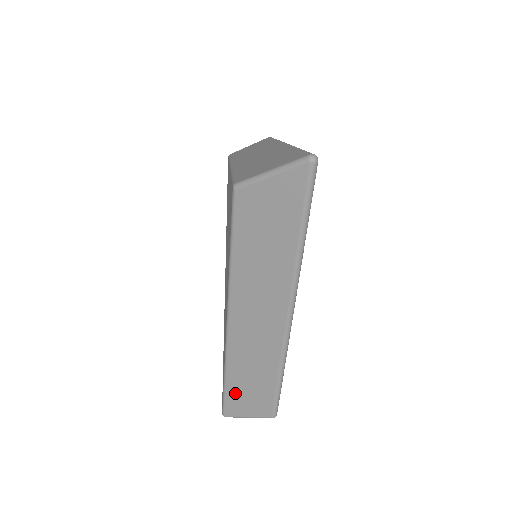
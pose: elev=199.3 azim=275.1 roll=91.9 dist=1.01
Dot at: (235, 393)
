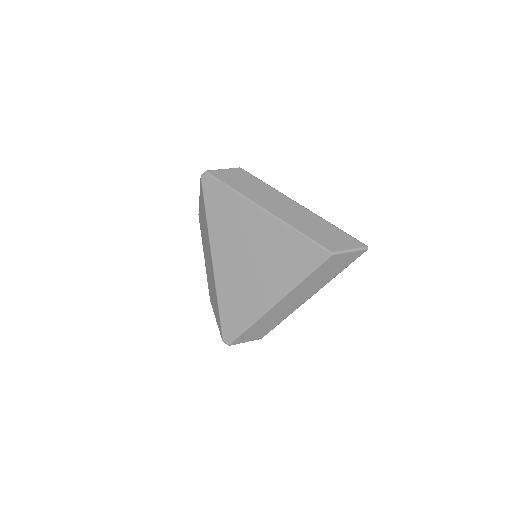
Dot at: (249, 333)
